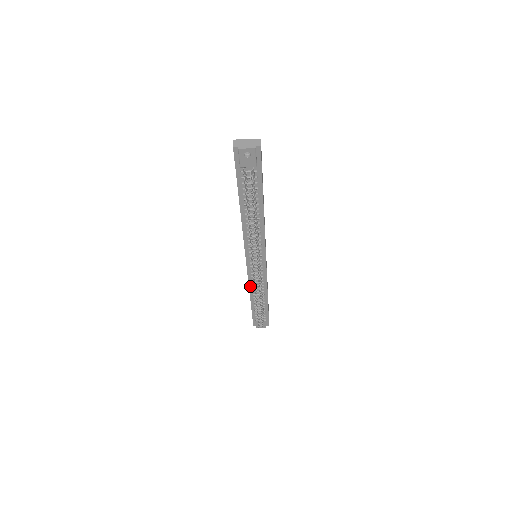
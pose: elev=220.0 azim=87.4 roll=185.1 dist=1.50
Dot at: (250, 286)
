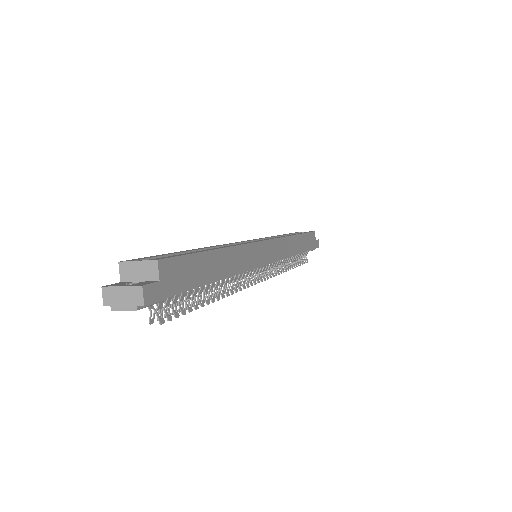
Dot at: occluded
